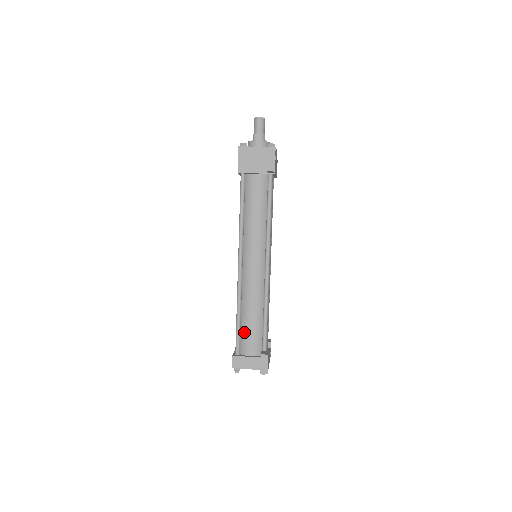
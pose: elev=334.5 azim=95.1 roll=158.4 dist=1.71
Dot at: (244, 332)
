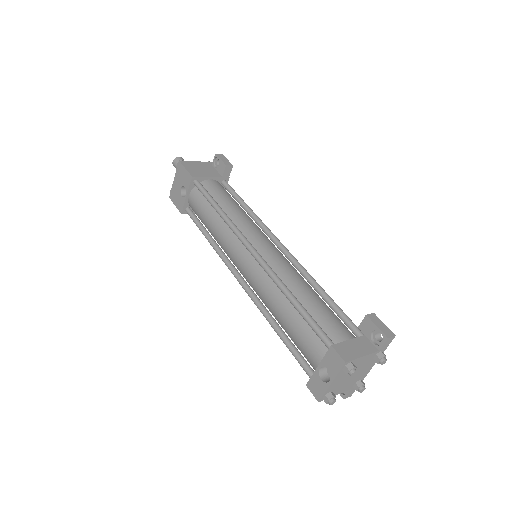
Dot at: (317, 317)
